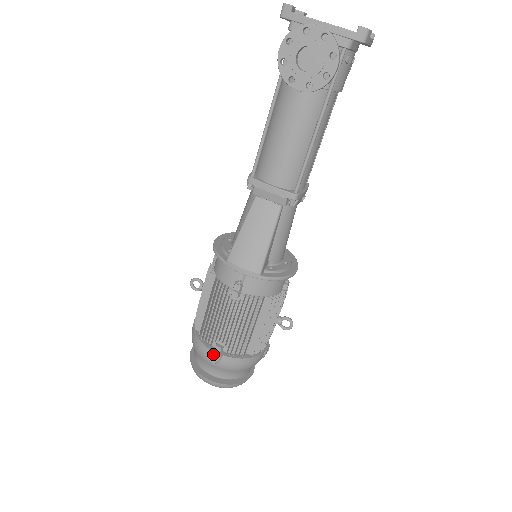
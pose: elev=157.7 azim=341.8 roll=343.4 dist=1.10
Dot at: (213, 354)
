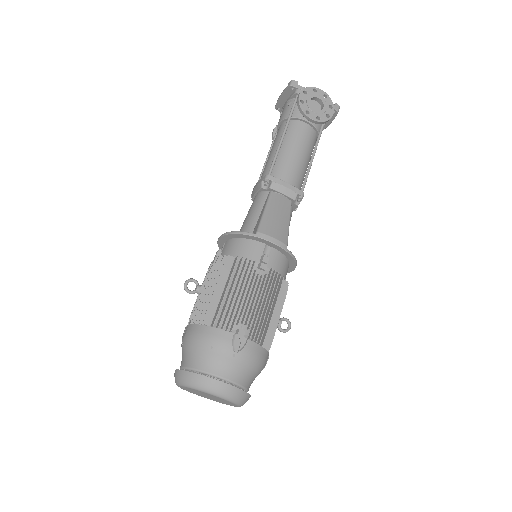
Dot at: (238, 337)
